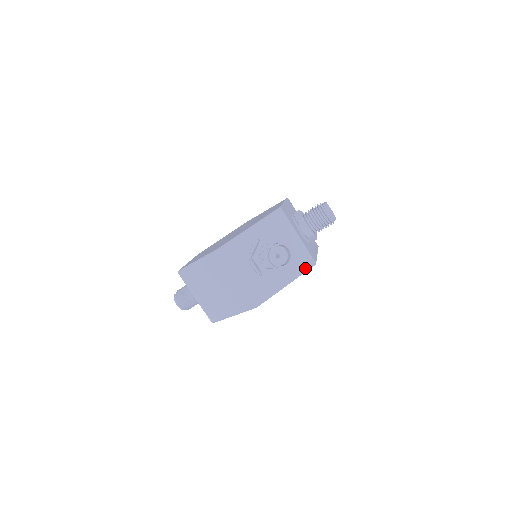
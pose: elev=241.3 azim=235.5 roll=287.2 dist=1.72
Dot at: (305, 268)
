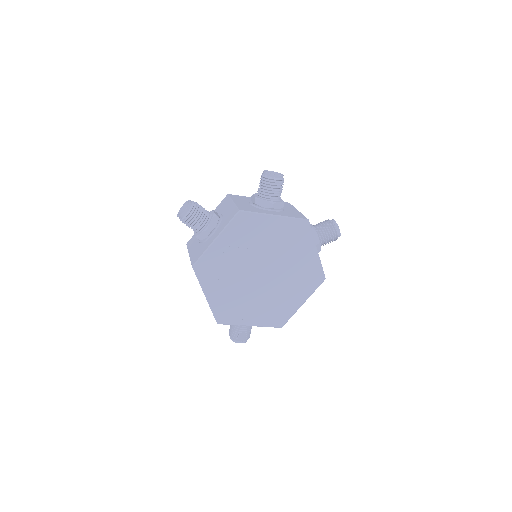
Dot at: (231, 219)
